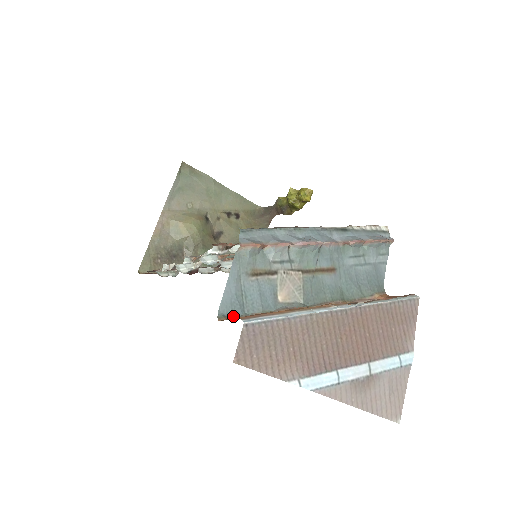
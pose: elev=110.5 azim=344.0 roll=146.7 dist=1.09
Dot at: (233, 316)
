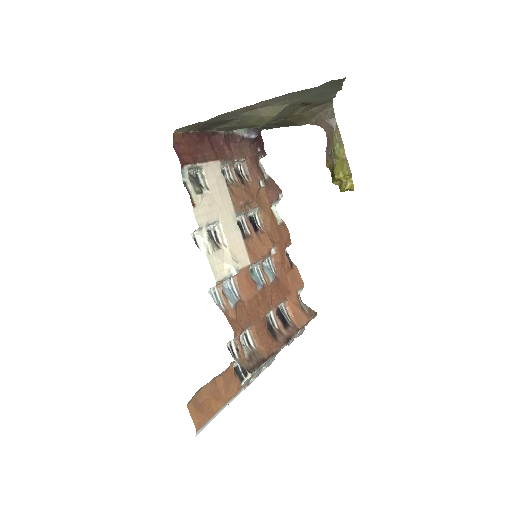
Dot at: (196, 393)
